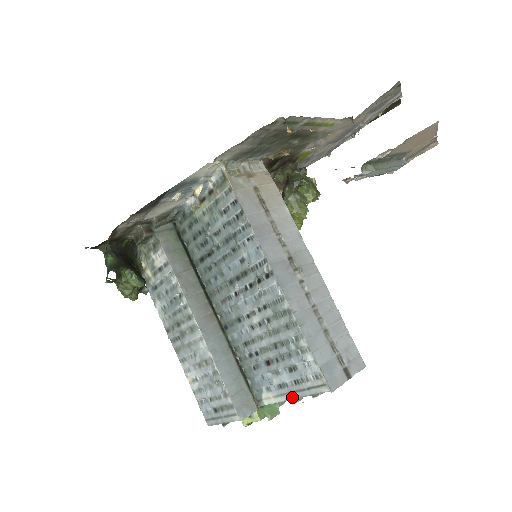
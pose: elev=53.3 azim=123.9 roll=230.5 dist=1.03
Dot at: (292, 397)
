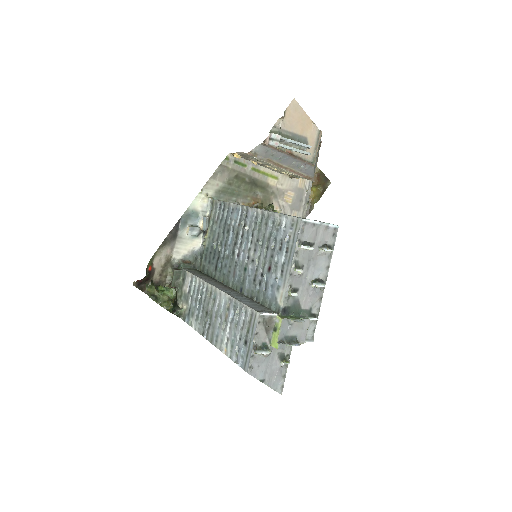
Dot at: (290, 266)
